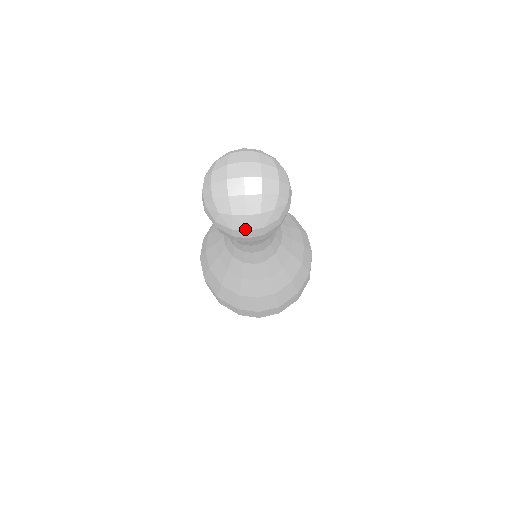
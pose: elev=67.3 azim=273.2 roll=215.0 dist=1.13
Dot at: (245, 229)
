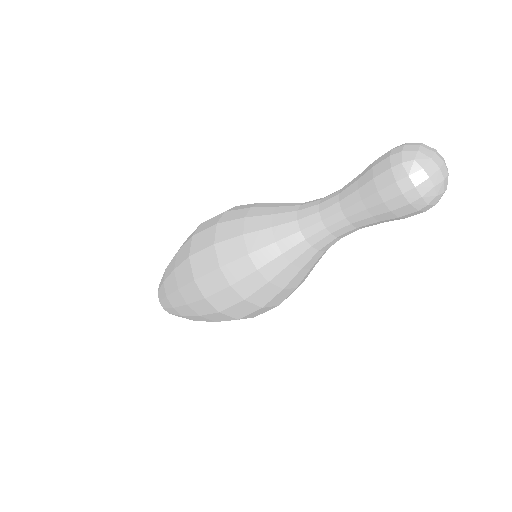
Dot at: (416, 184)
